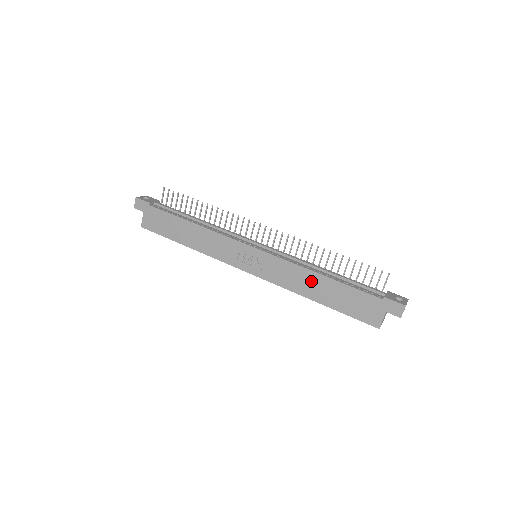
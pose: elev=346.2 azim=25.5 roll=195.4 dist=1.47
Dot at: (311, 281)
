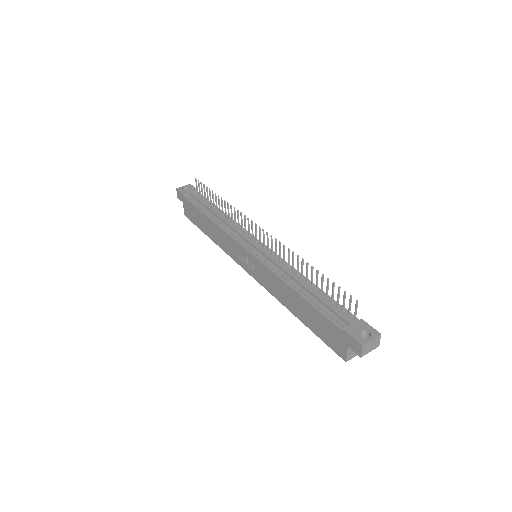
Dot at: (288, 294)
